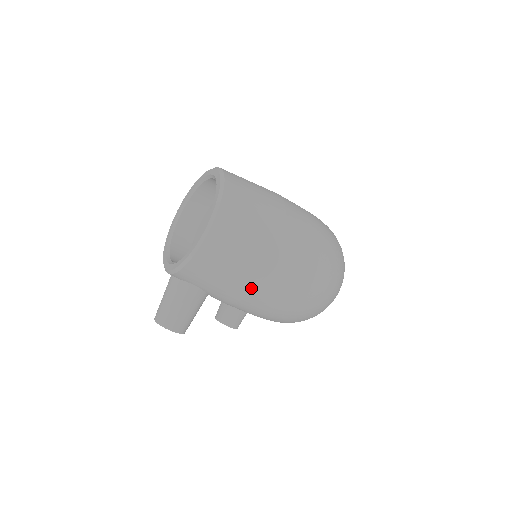
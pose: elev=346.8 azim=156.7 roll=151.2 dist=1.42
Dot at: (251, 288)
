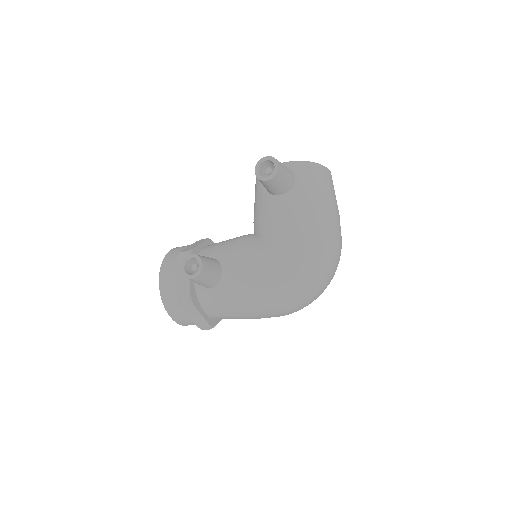
Dot at: (325, 205)
